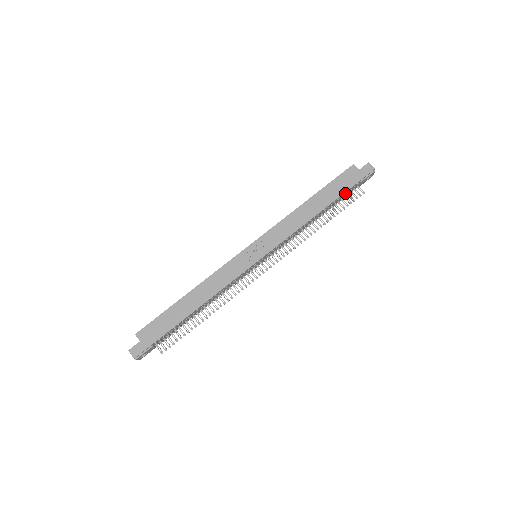
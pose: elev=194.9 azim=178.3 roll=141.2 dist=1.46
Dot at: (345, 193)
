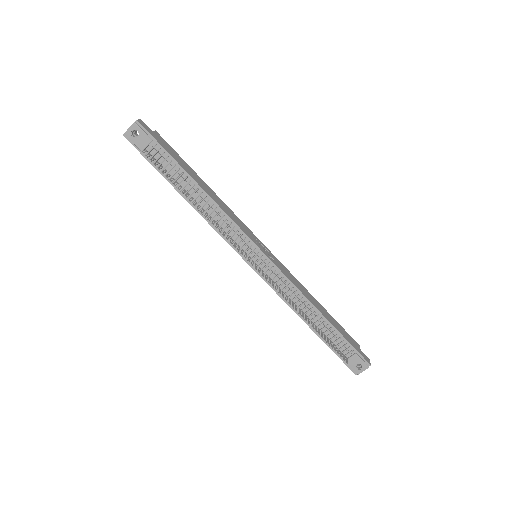
Dot at: (340, 340)
